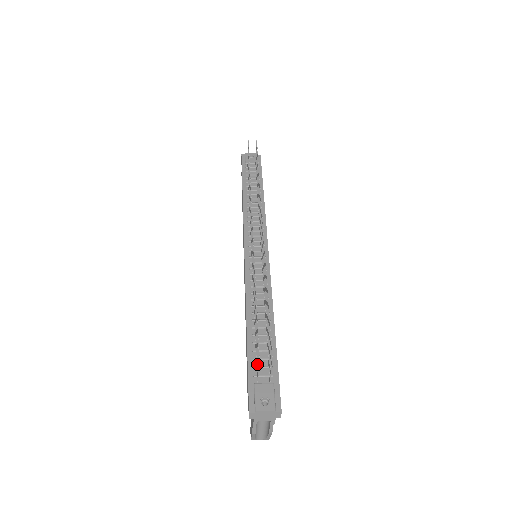
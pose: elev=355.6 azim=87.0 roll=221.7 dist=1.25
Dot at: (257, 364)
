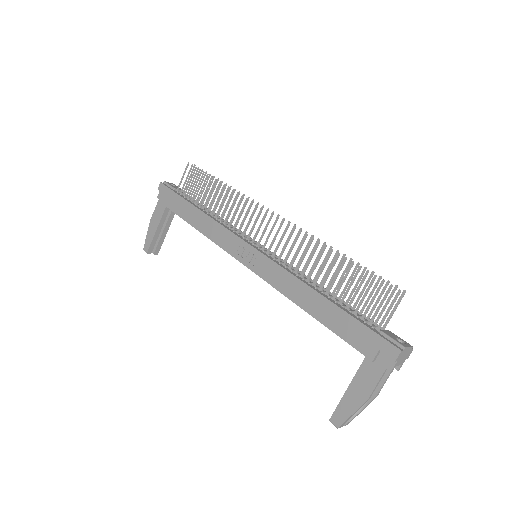
Dot at: (378, 311)
